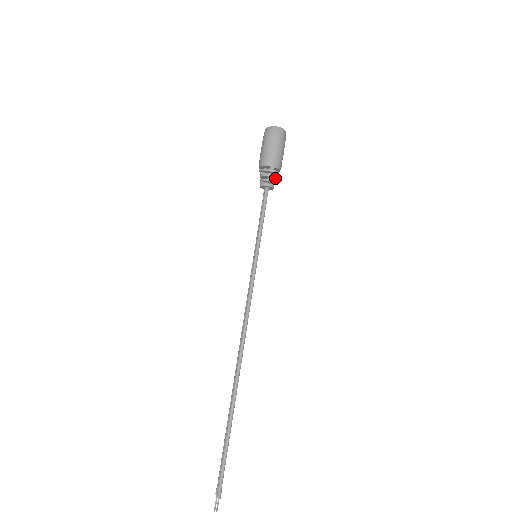
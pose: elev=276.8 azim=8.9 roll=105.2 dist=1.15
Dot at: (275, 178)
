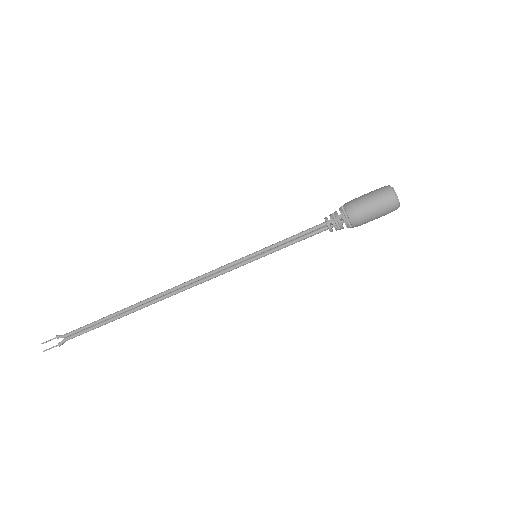
Dot at: occluded
